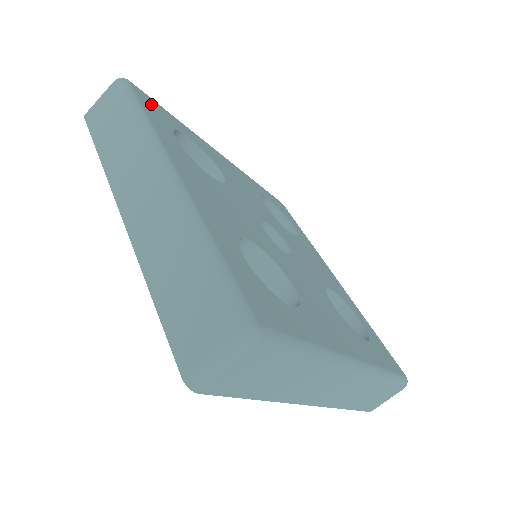
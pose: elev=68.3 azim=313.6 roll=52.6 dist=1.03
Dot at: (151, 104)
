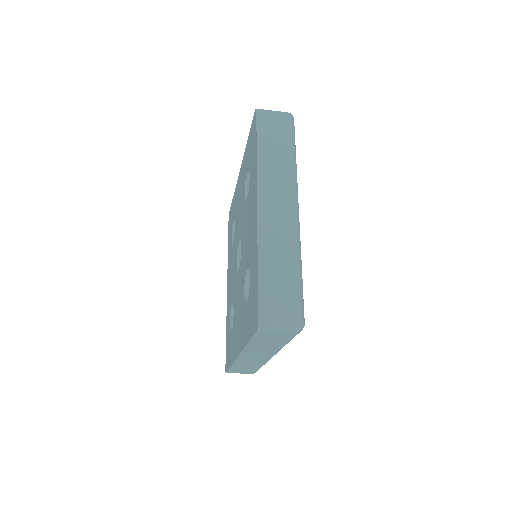
Dot at: occluded
